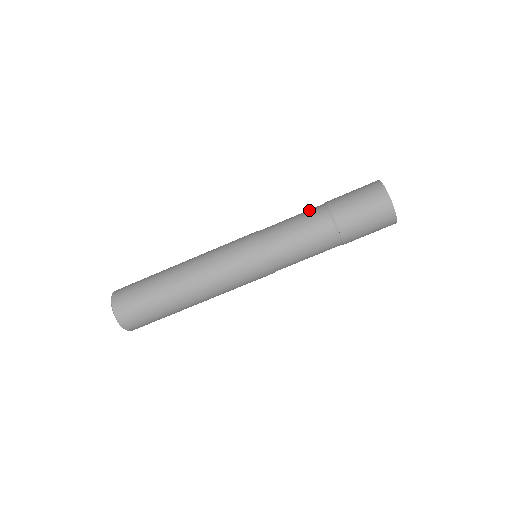
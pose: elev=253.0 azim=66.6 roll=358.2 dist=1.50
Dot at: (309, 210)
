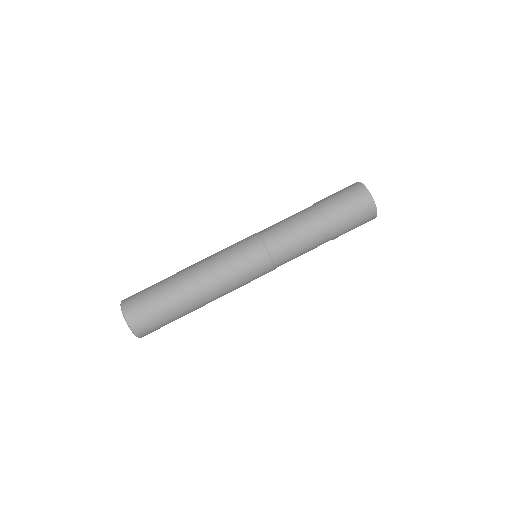
Dot at: (300, 211)
